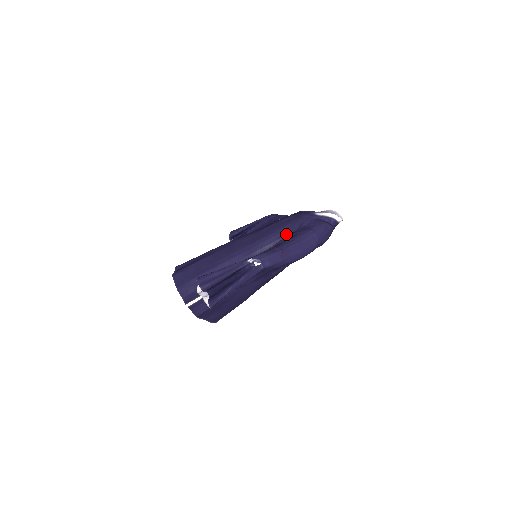
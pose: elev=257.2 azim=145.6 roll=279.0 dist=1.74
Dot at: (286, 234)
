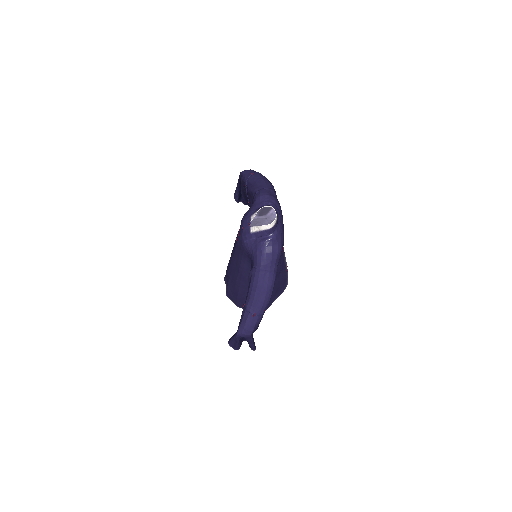
Dot at: (249, 261)
